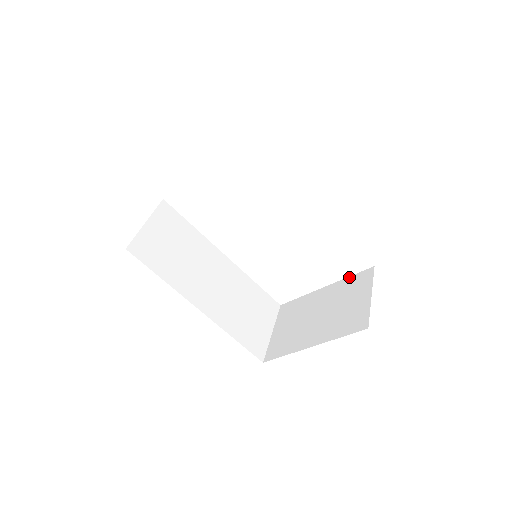
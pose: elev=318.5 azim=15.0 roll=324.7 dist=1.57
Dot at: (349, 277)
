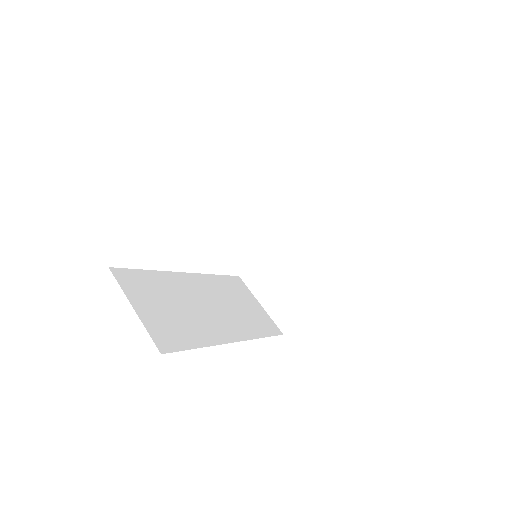
Dot at: (300, 215)
